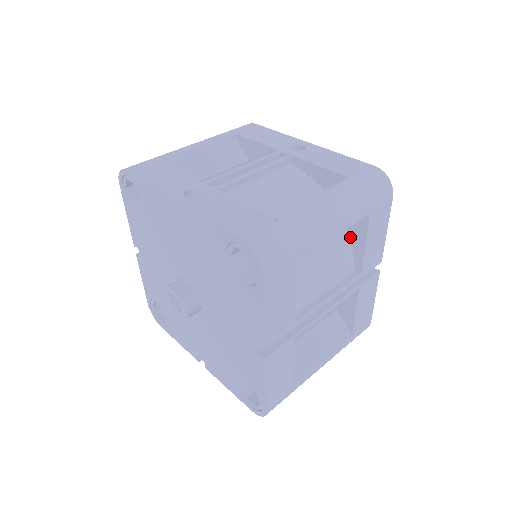
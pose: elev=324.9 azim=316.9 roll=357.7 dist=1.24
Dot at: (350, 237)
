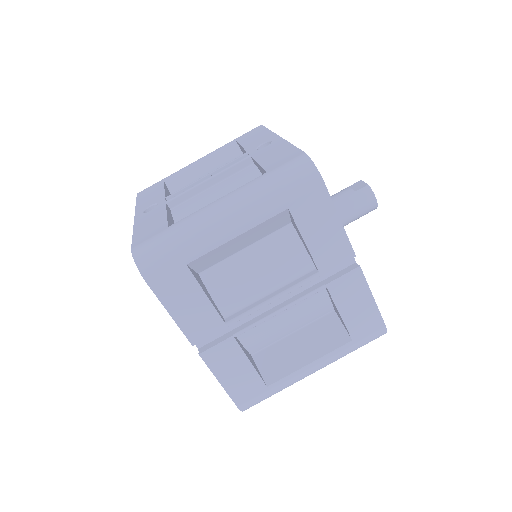
Dot at: (297, 233)
